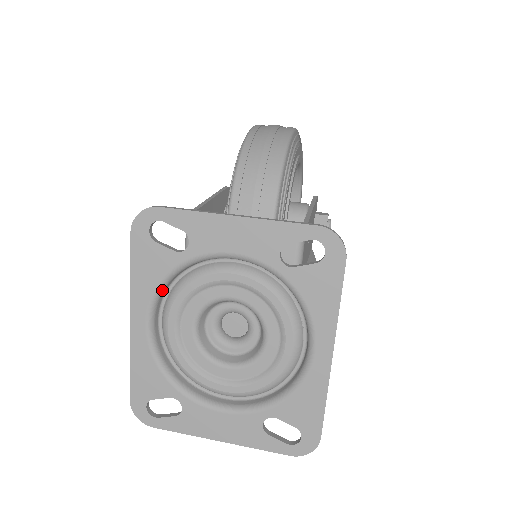
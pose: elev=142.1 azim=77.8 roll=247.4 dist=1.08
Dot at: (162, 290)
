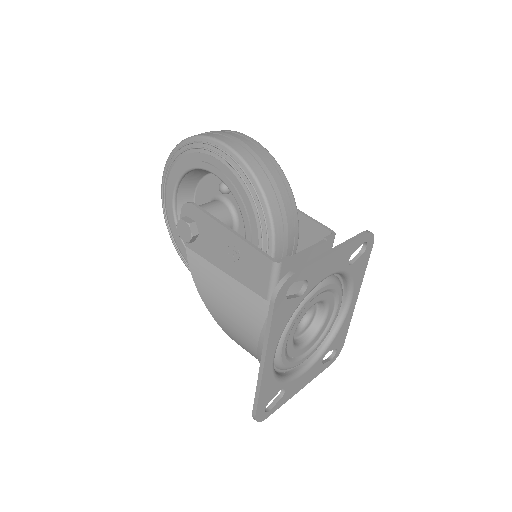
Dot at: (283, 328)
